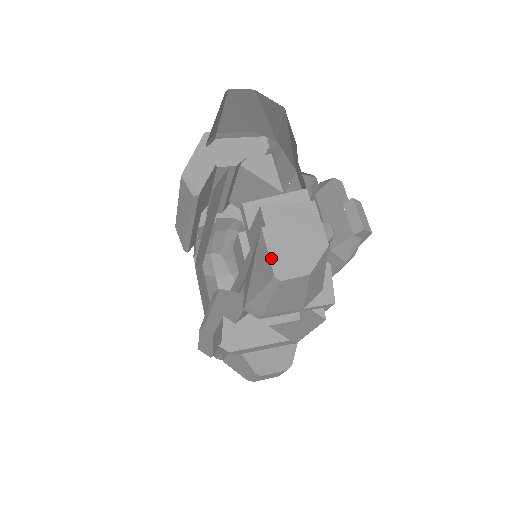
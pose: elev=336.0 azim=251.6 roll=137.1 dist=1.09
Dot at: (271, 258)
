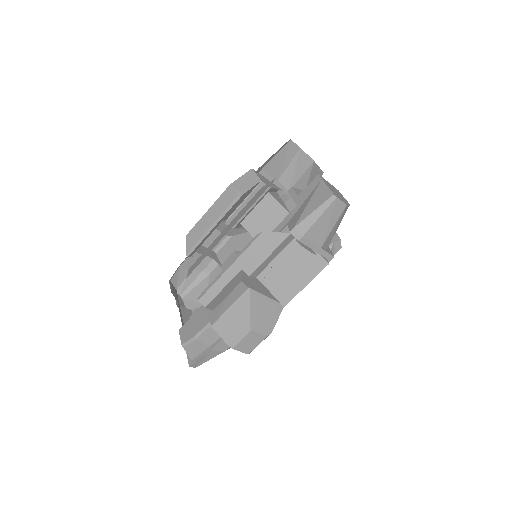
Dot at: (330, 189)
